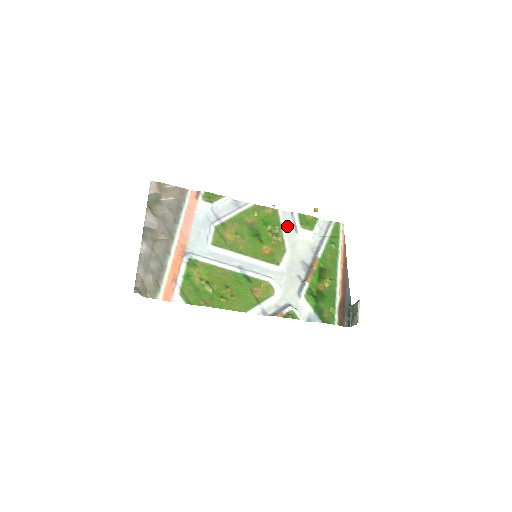
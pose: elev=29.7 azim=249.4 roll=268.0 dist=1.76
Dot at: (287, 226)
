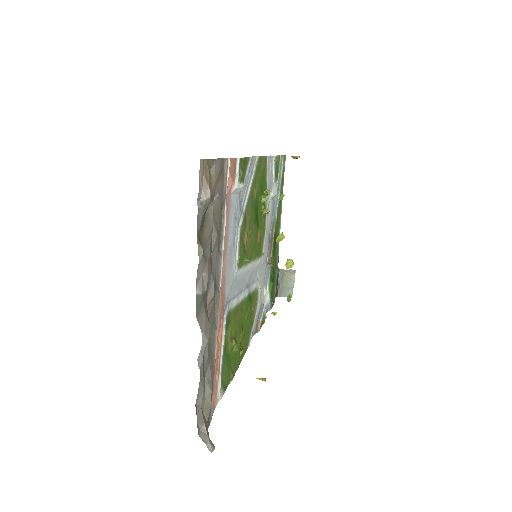
Dot at: (268, 183)
